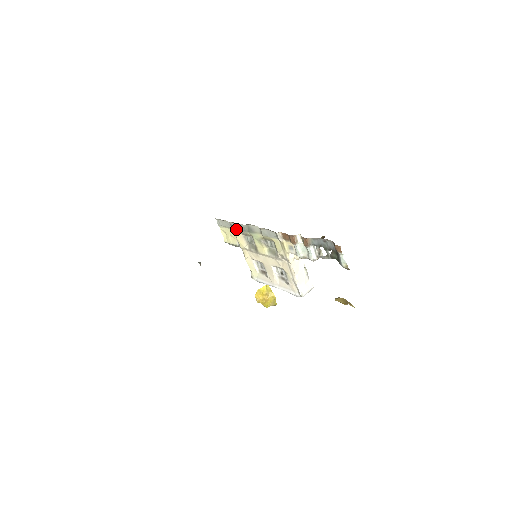
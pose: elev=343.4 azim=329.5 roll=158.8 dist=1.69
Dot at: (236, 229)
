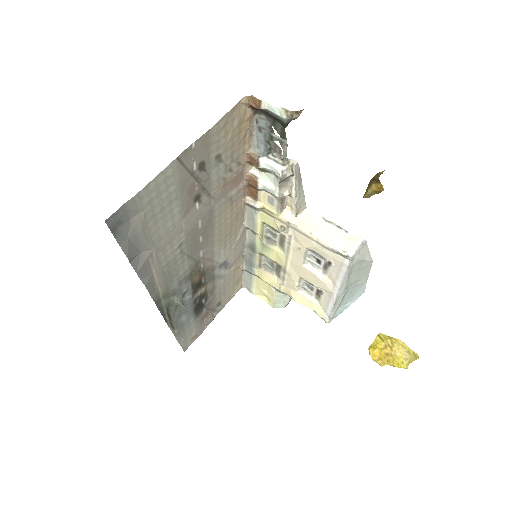
Dot at: (252, 269)
